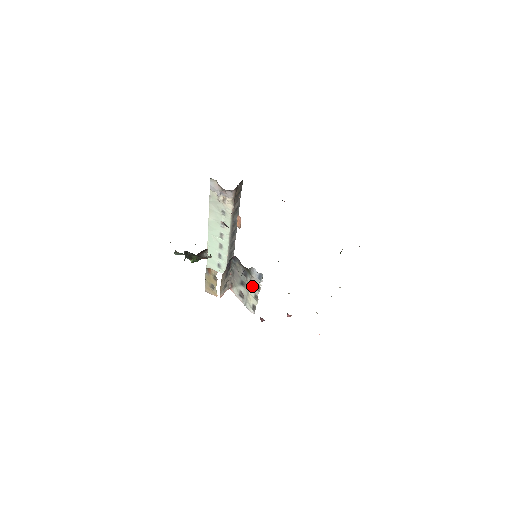
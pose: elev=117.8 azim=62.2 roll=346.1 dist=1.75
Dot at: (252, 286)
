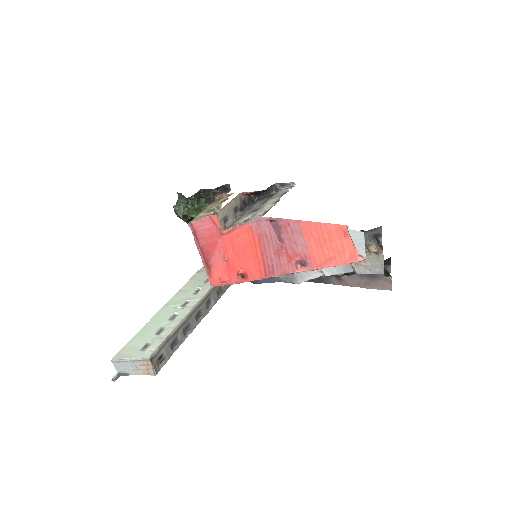
Dot at: (274, 199)
